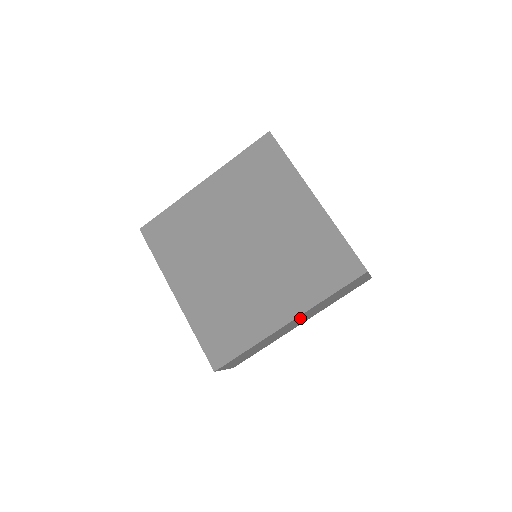
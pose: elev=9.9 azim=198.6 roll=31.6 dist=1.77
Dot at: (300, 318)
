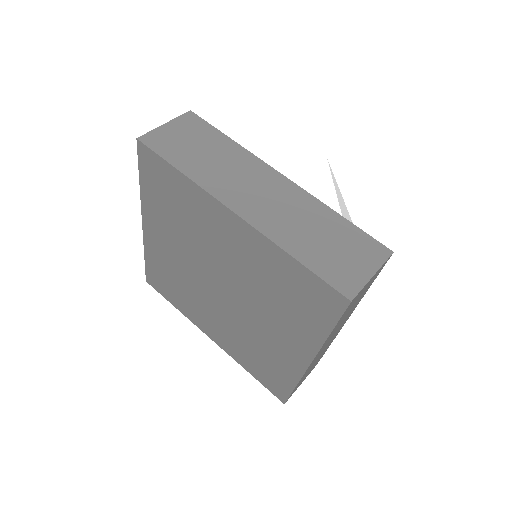
Dot at: occluded
